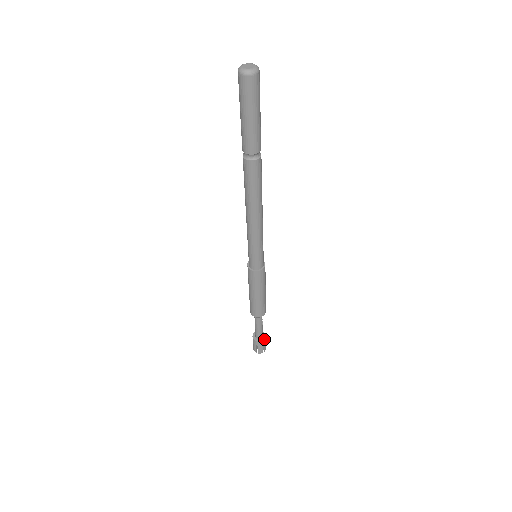
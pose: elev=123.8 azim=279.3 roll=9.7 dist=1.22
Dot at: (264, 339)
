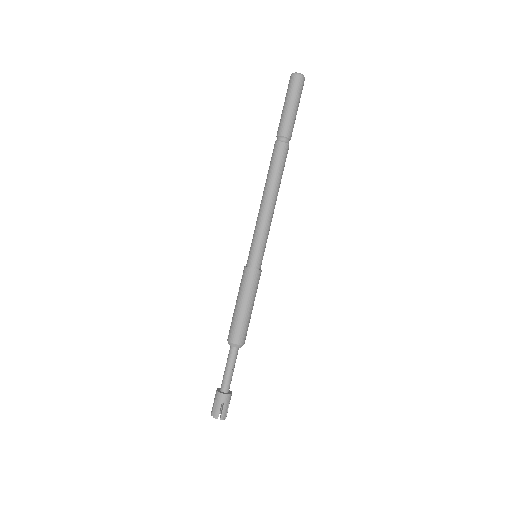
Dot at: (227, 393)
